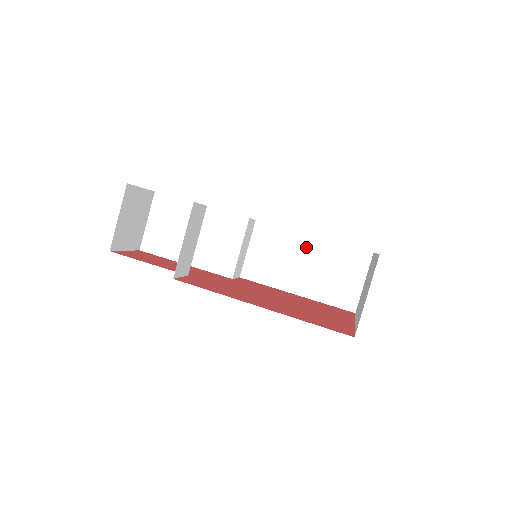
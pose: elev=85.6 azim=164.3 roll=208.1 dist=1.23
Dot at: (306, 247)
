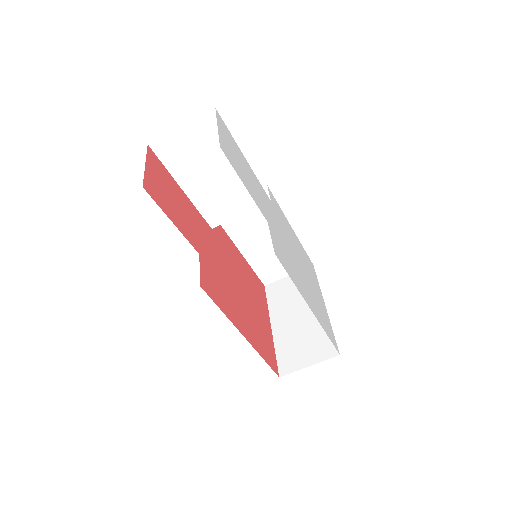
Dot at: occluded
